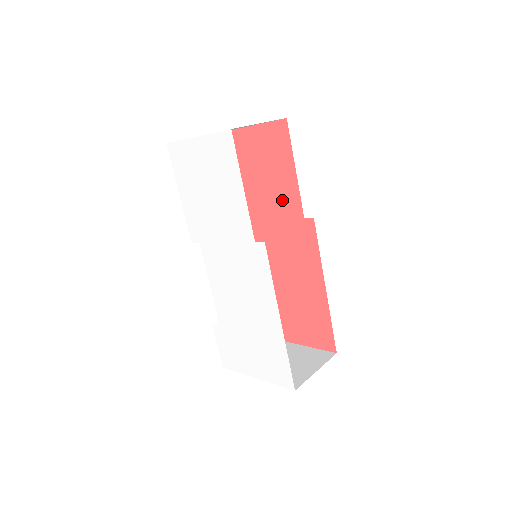
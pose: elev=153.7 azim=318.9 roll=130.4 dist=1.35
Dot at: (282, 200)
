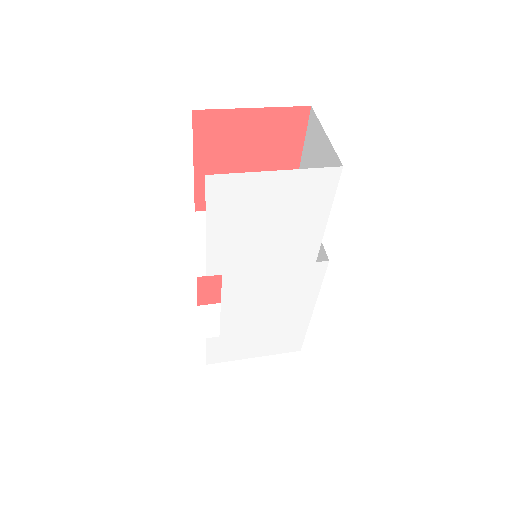
Dot at: occluded
